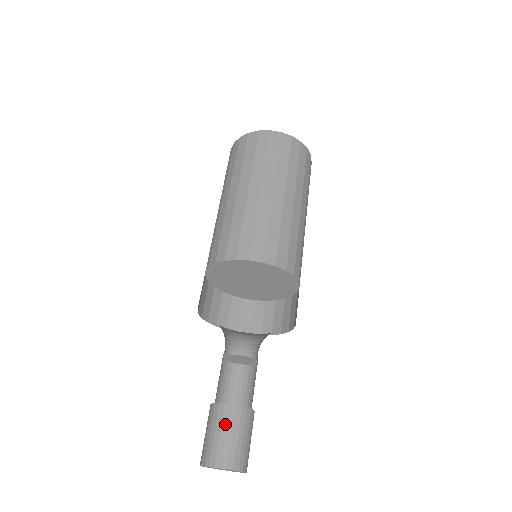
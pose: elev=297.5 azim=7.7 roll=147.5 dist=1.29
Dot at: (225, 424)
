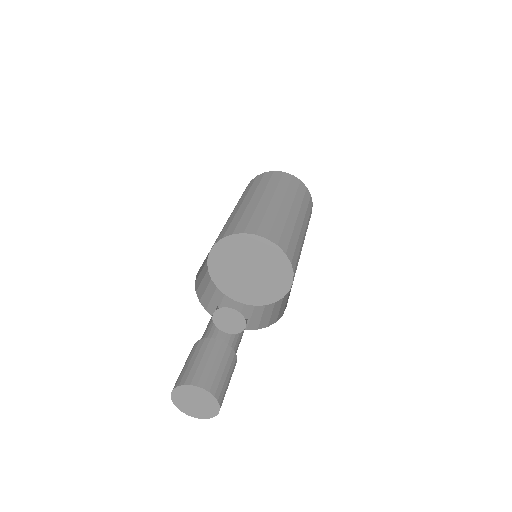
Dot at: (208, 353)
